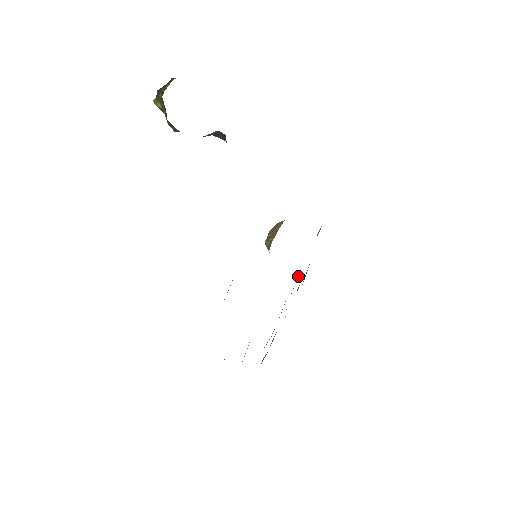
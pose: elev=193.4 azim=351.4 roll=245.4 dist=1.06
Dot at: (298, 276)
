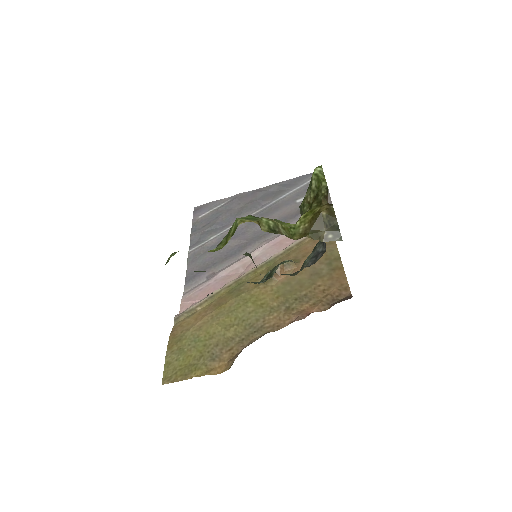
Dot at: (271, 218)
